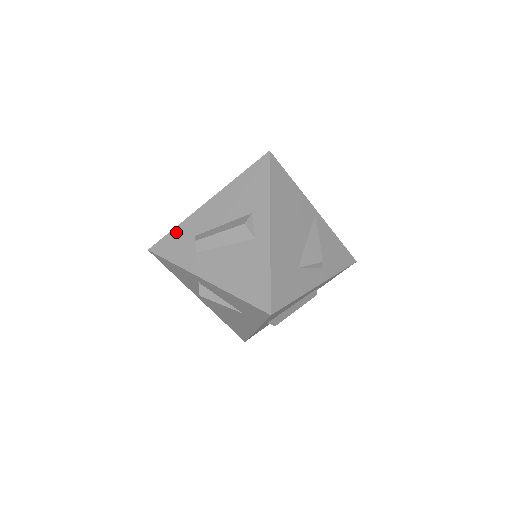
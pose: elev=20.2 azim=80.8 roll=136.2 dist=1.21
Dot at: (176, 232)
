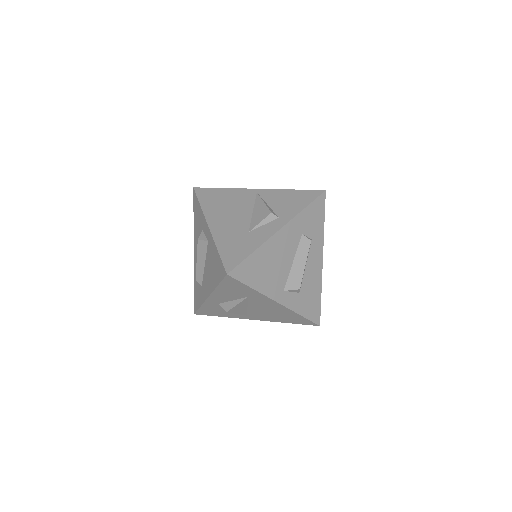
Dot at: (195, 287)
